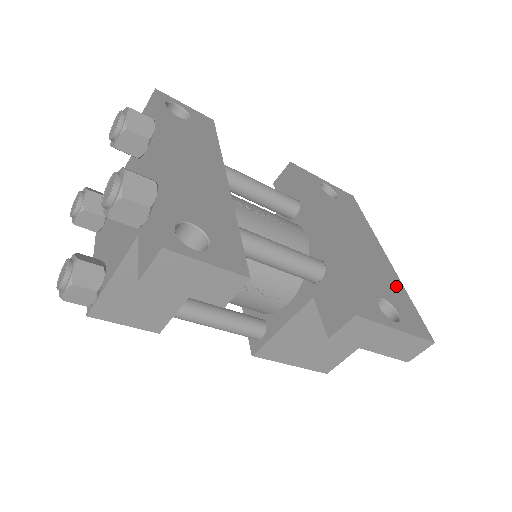
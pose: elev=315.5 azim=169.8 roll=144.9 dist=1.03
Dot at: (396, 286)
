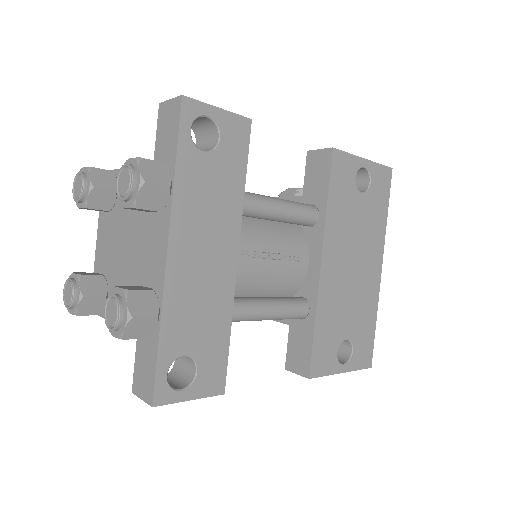
Dot at: (369, 311)
